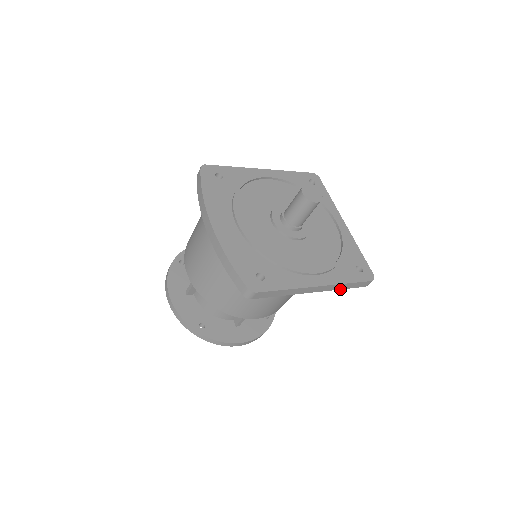
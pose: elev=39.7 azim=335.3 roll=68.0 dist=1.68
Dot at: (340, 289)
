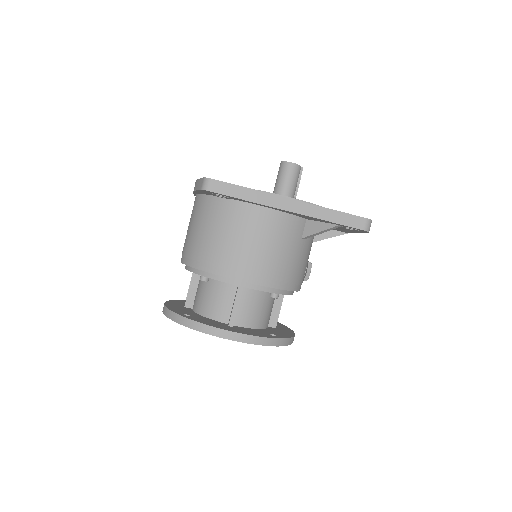
Dot at: (325, 220)
